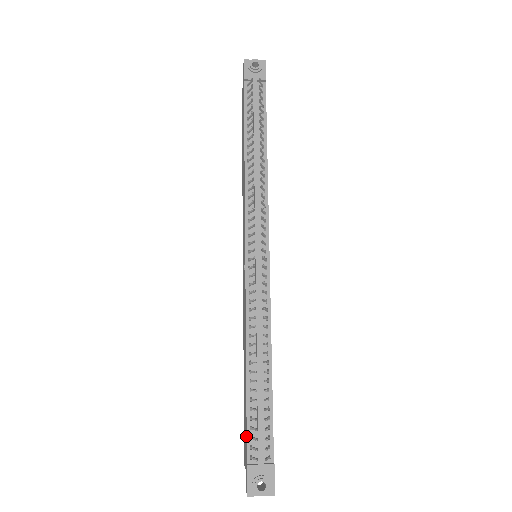
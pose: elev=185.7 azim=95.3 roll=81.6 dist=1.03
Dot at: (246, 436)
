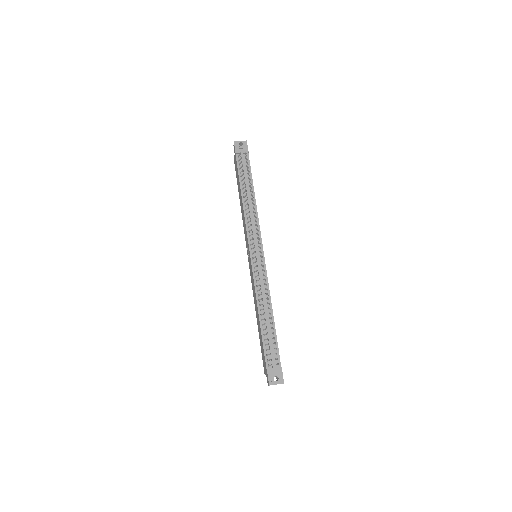
Dot at: (264, 355)
